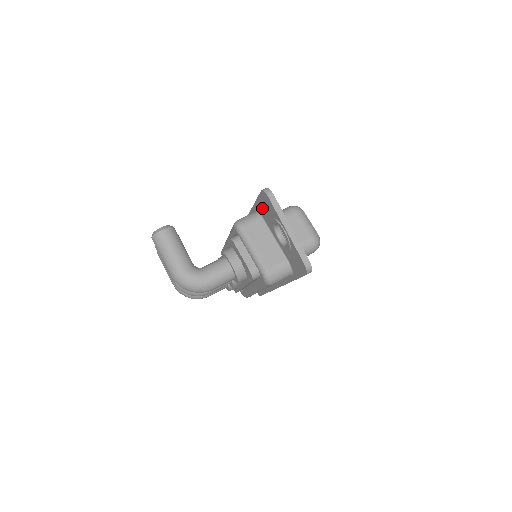
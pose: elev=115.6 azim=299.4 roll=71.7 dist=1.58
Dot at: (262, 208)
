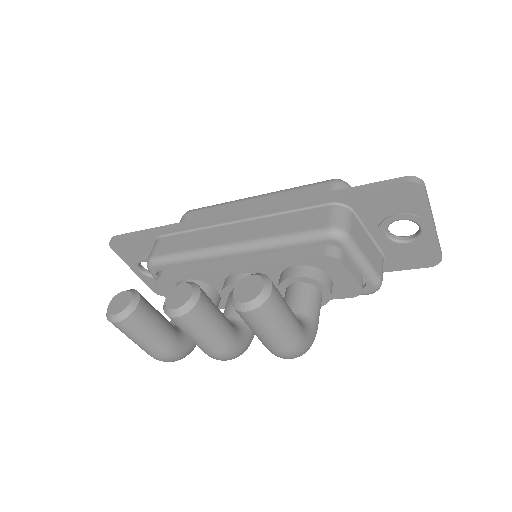
Dot at: (372, 201)
